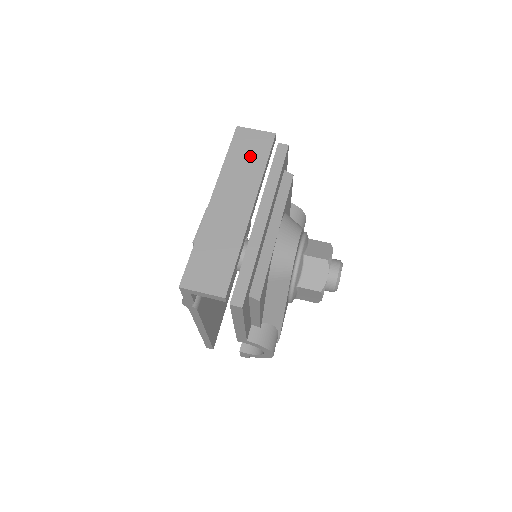
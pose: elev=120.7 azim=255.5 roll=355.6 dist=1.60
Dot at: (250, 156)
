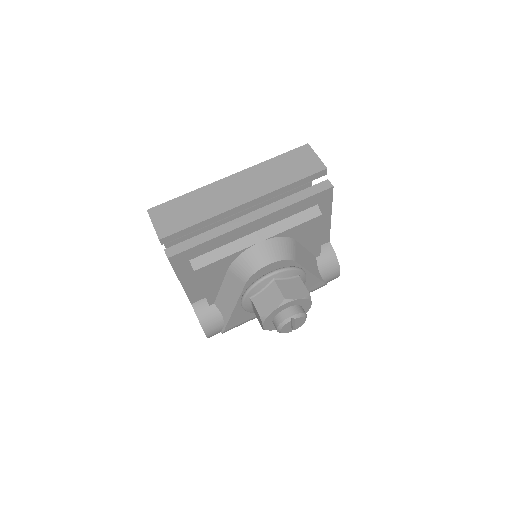
Dot at: (289, 169)
